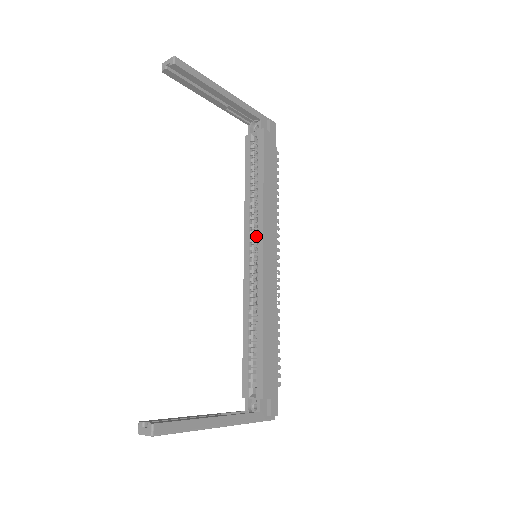
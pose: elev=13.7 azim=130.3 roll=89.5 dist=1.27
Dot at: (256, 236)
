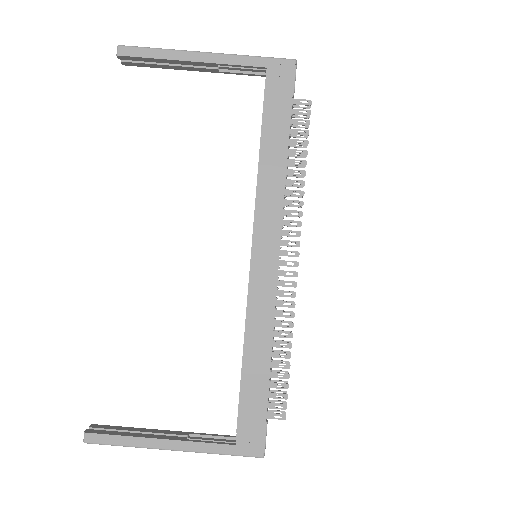
Dot at: occluded
